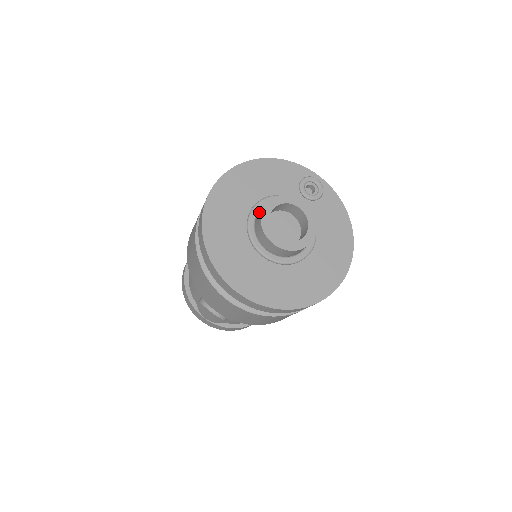
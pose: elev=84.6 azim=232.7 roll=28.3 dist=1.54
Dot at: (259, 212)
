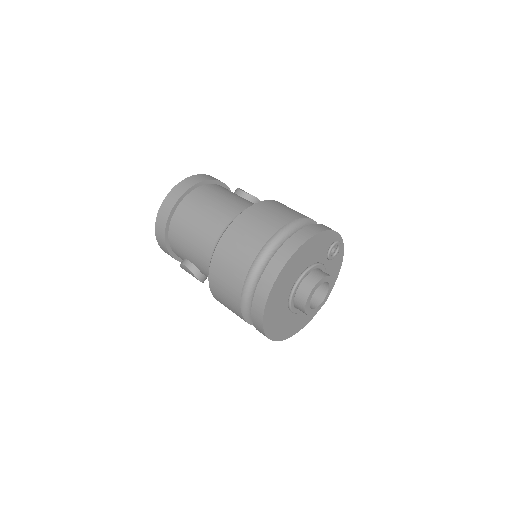
Dot at: (304, 287)
